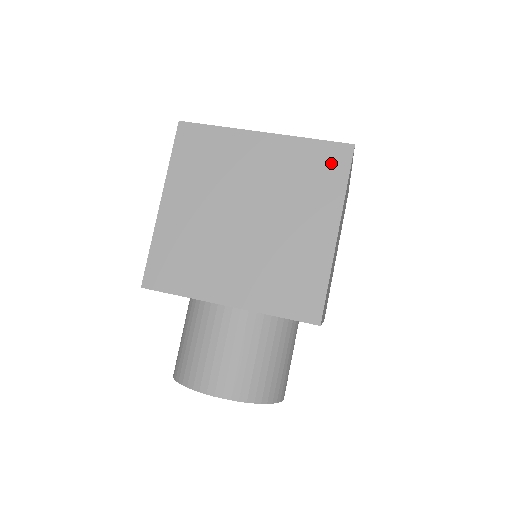
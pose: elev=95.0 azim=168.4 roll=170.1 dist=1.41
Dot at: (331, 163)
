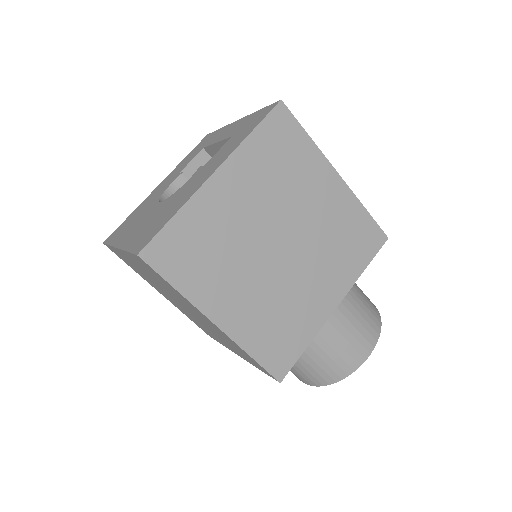
Dot at: (152, 271)
